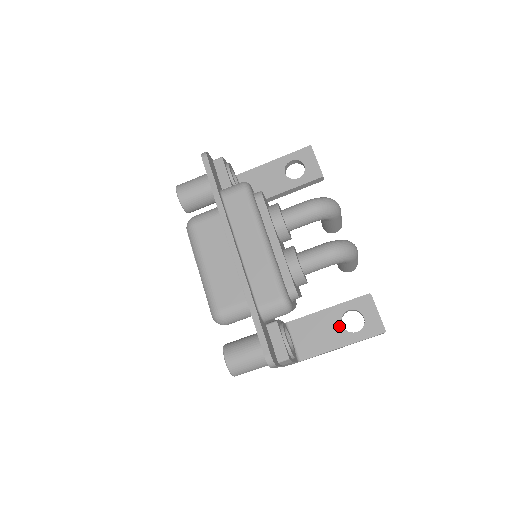
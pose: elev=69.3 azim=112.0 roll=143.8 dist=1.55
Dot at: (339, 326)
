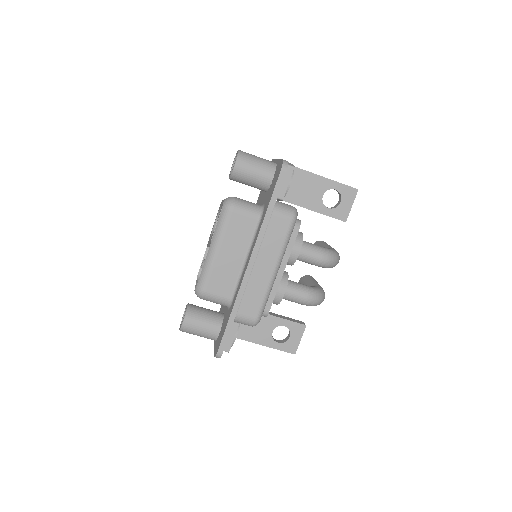
Dot at: (270, 332)
